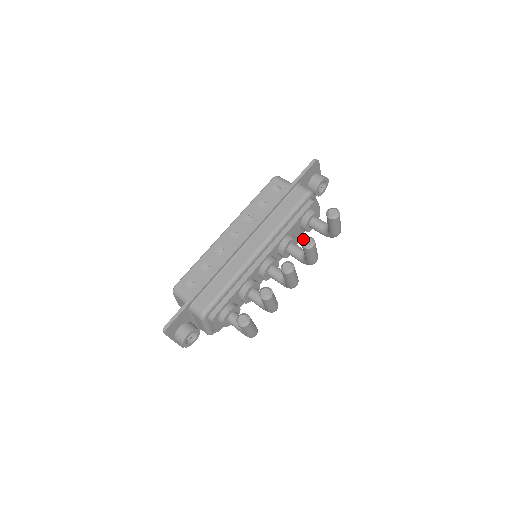
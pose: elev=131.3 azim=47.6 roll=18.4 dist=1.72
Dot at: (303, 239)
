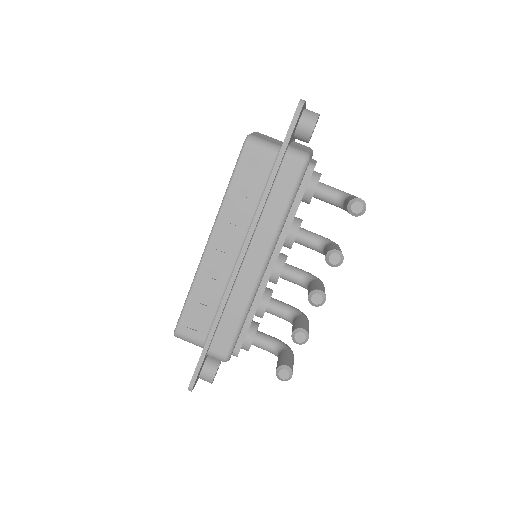
Dot at: (326, 256)
